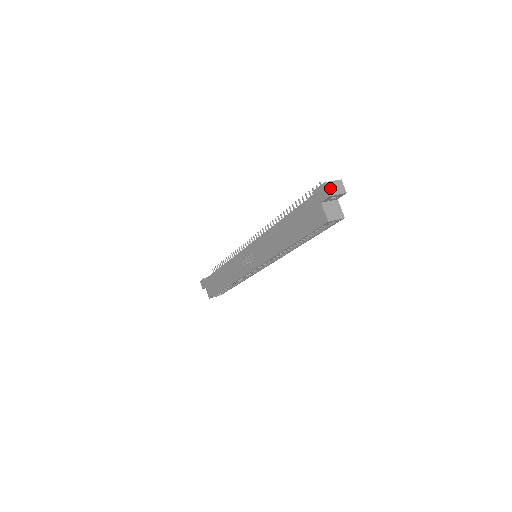
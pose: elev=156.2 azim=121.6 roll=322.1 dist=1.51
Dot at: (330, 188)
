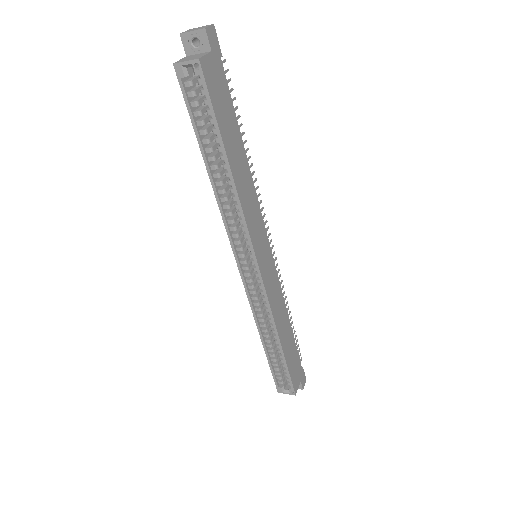
Dot at: (189, 30)
